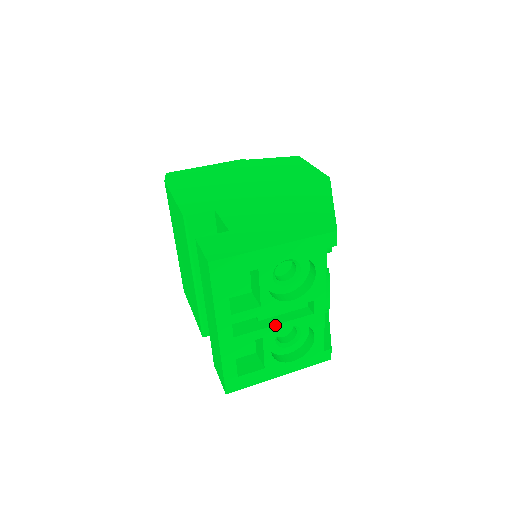
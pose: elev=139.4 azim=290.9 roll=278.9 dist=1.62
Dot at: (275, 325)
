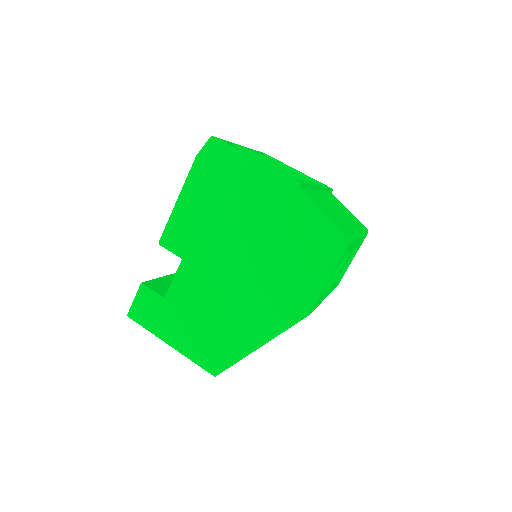
Dot at: occluded
